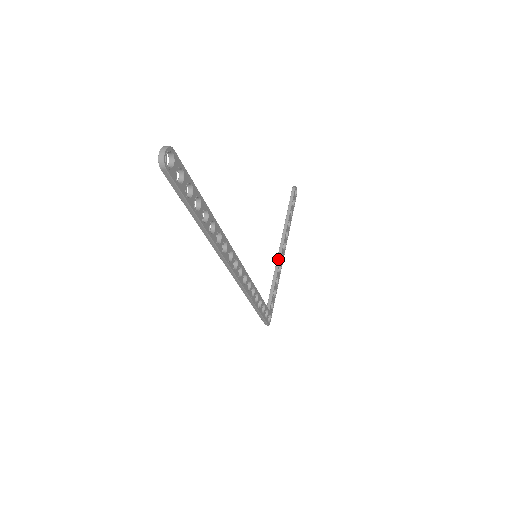
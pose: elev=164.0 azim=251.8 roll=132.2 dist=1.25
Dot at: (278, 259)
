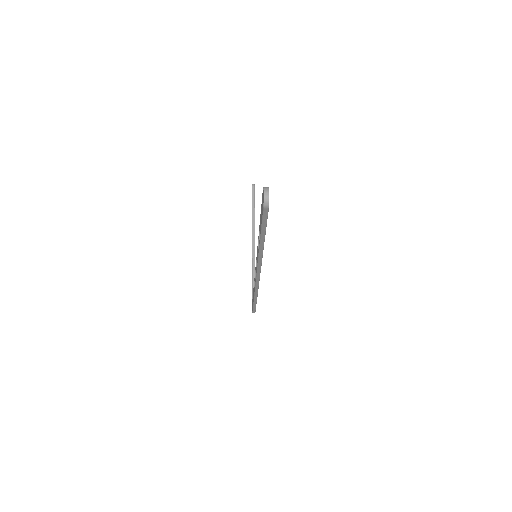
Dot at: (253, 253)
